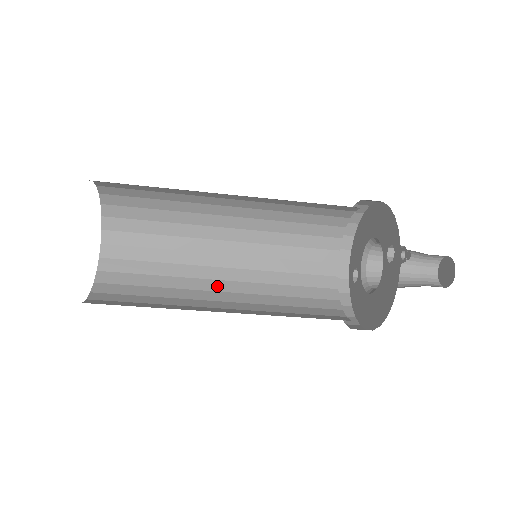
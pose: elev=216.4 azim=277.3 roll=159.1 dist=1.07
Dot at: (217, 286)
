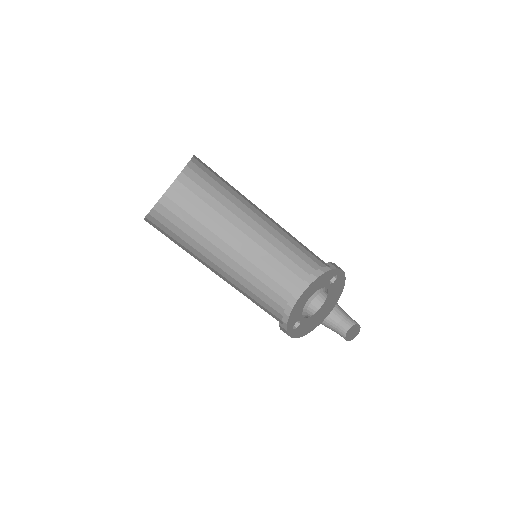
Dot at: occluded
